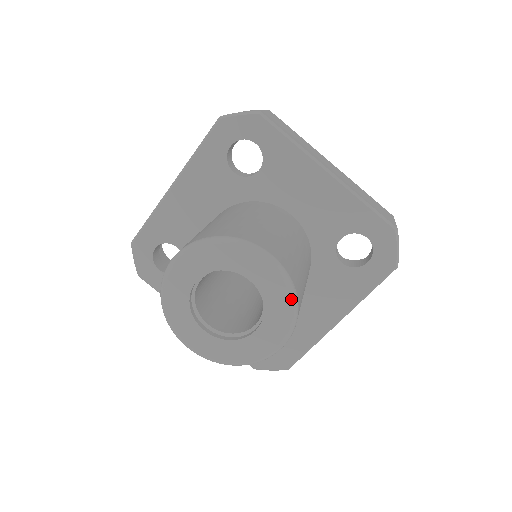
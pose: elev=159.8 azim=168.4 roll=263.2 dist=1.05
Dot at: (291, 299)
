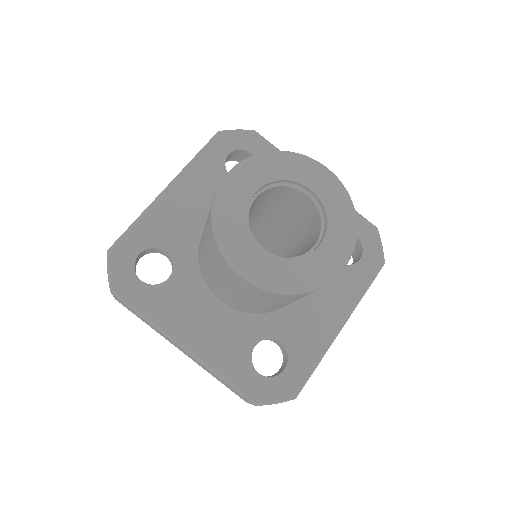
Dot at: (351, 207)
